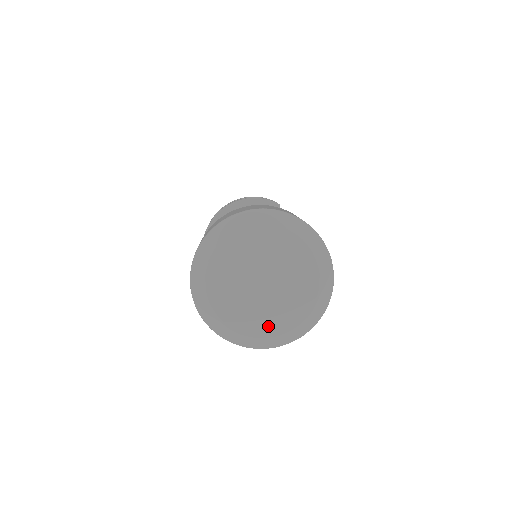
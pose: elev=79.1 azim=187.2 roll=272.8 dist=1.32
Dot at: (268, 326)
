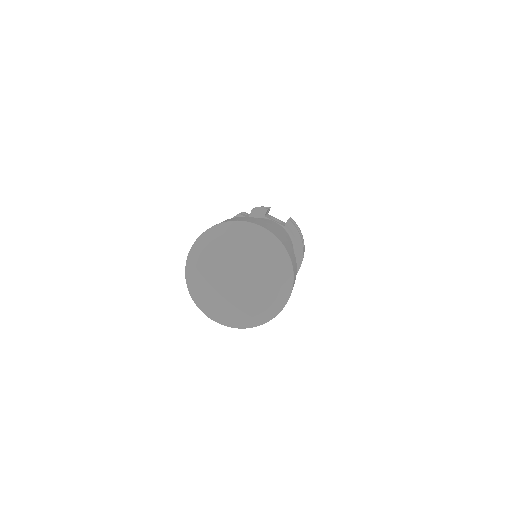
Dot at: (268, 294)
